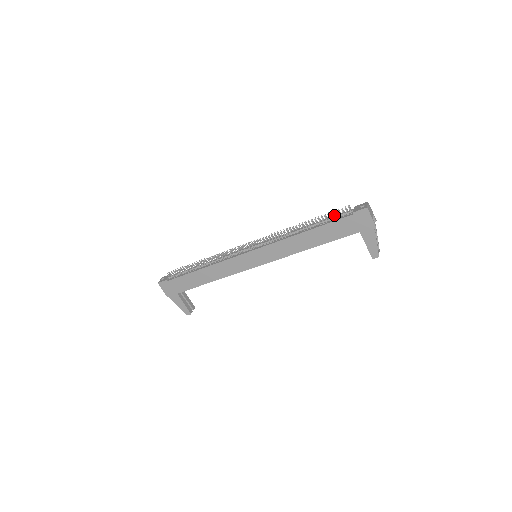
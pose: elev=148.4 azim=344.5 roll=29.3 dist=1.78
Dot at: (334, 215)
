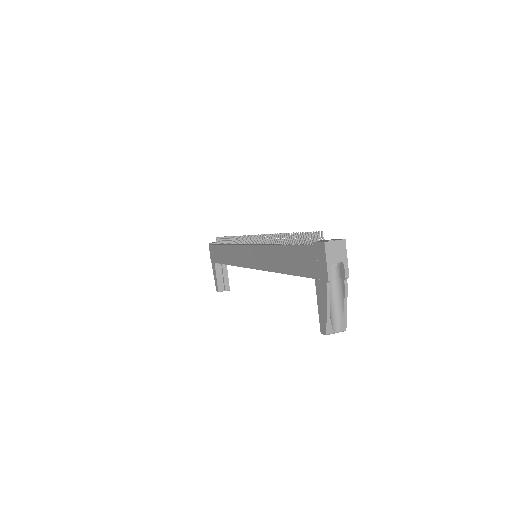
Dot at: occluded
